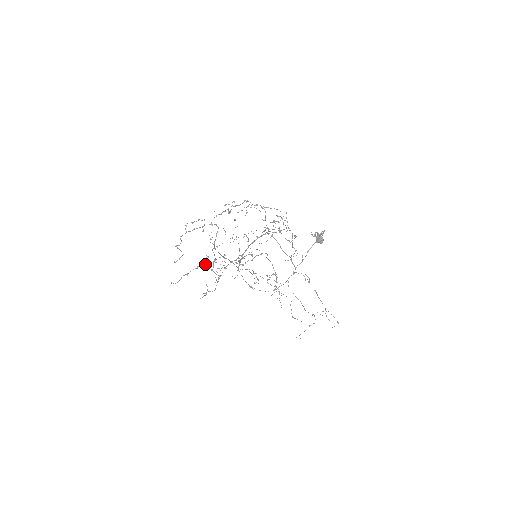
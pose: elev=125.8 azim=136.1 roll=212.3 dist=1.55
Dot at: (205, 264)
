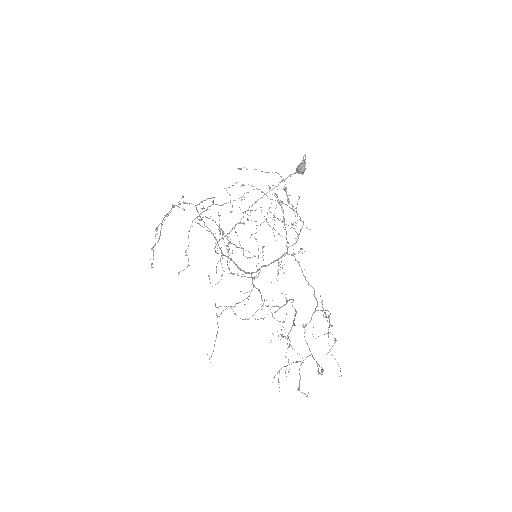
Dot at: occluded
